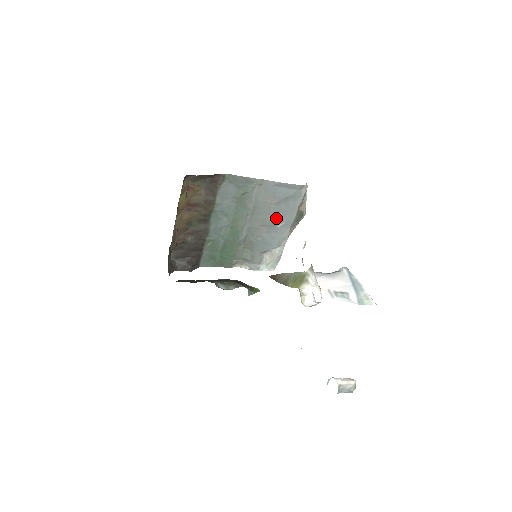
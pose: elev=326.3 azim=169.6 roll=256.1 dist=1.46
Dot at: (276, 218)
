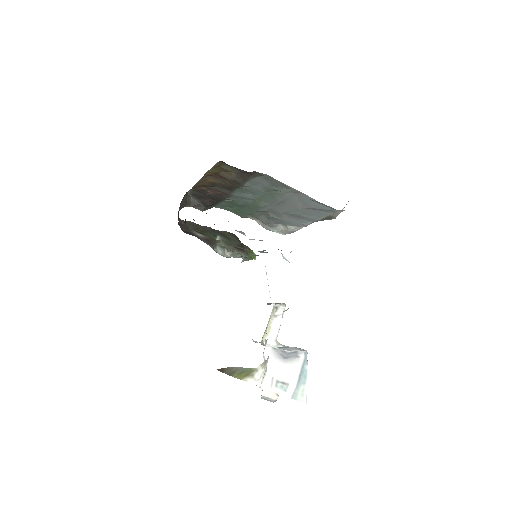
Dot at: (301, 214)
